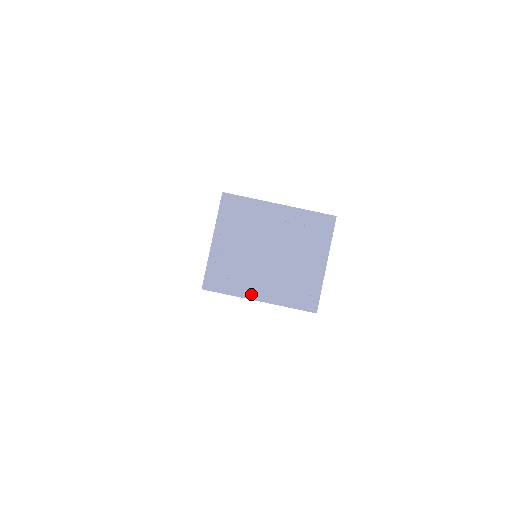
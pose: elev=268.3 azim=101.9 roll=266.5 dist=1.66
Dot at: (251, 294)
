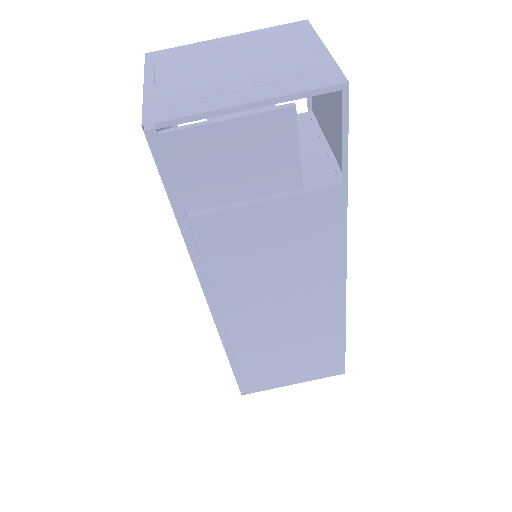
Dot at: (227, 103)
